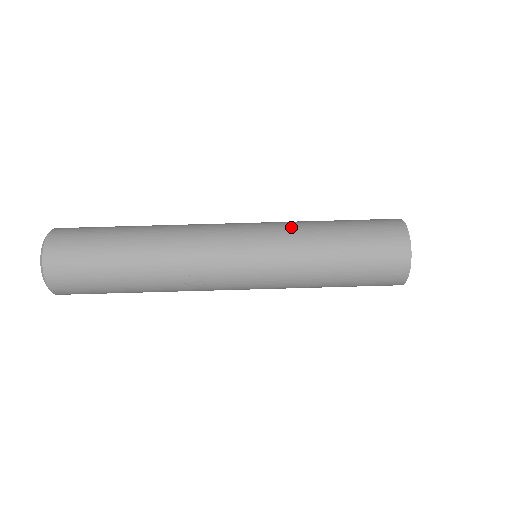
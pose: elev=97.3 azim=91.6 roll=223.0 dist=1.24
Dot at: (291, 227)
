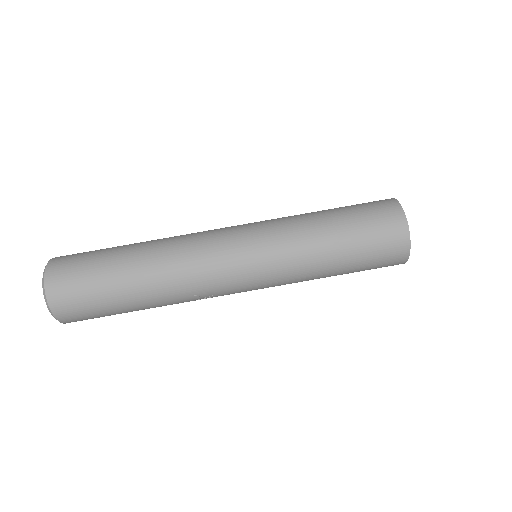
Dot at: (289, 234)
